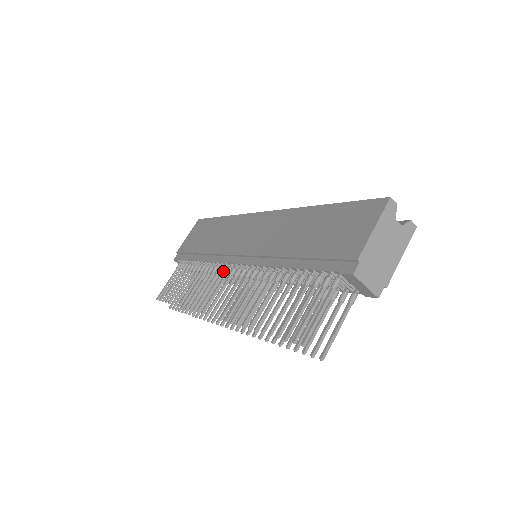
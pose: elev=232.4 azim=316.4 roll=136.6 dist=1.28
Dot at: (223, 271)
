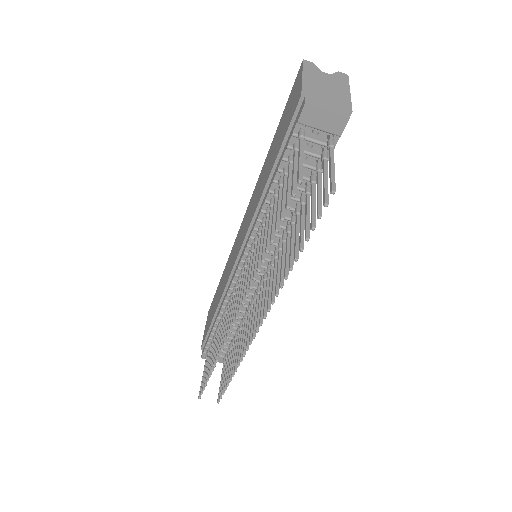
Dot at: (234, 291)
